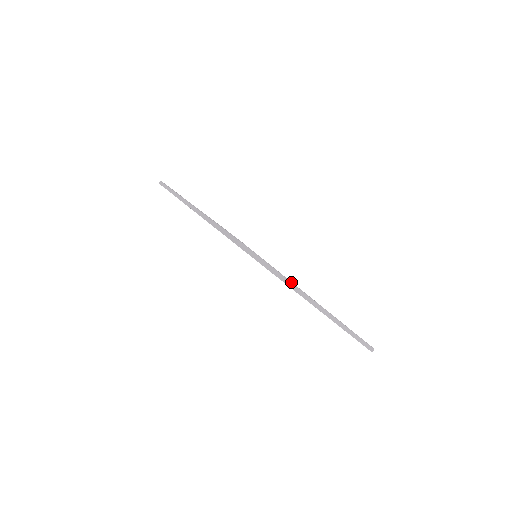
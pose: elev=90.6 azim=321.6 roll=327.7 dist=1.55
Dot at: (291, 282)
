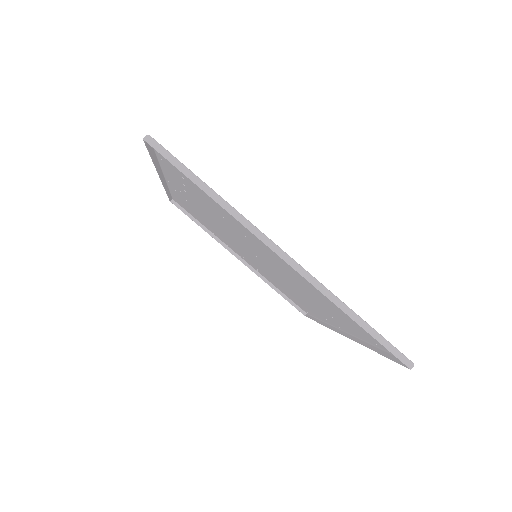
Dot at: (239, 213)
